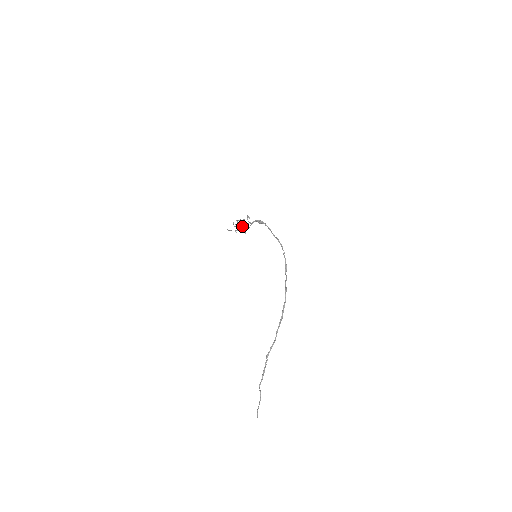
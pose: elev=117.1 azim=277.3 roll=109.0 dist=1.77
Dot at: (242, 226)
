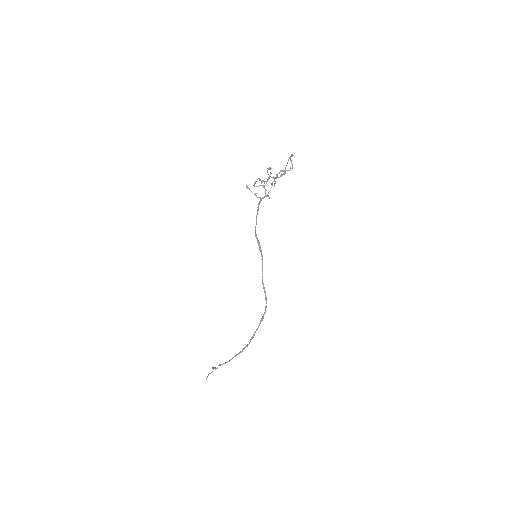
Dot at: (258, 205)
